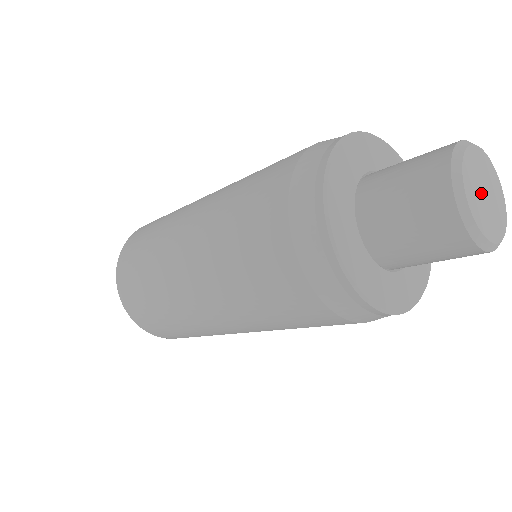
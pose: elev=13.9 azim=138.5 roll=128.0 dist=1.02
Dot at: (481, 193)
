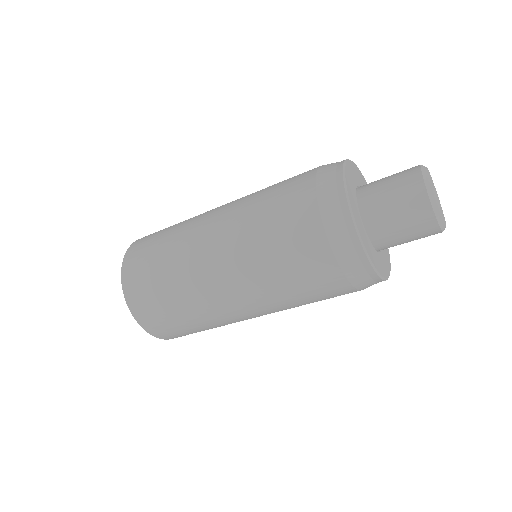
Dot at: (437, 199)
